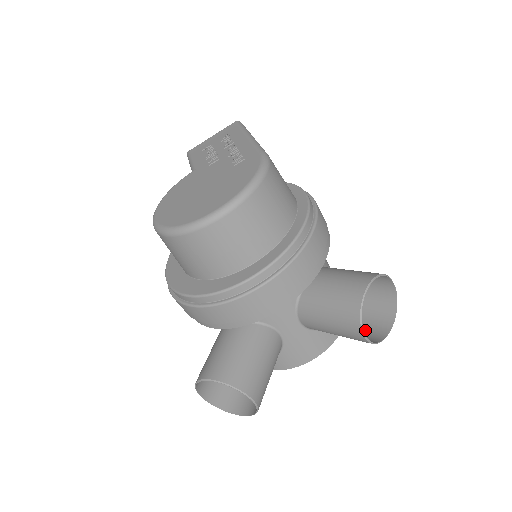
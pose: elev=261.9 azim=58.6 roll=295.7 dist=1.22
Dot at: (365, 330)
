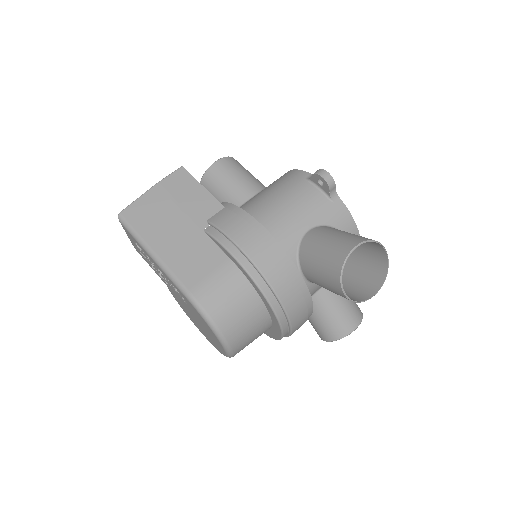
Dot at: (371, 254)
